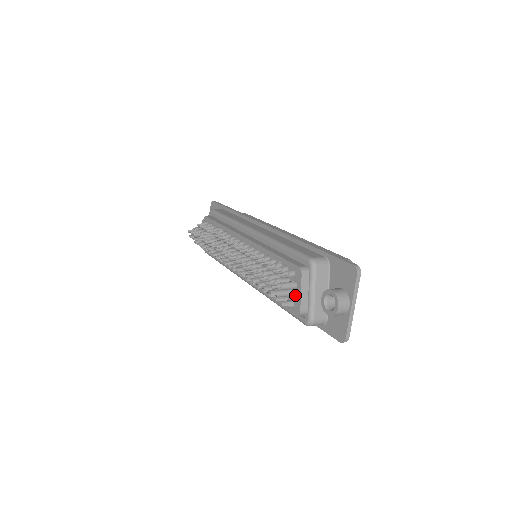
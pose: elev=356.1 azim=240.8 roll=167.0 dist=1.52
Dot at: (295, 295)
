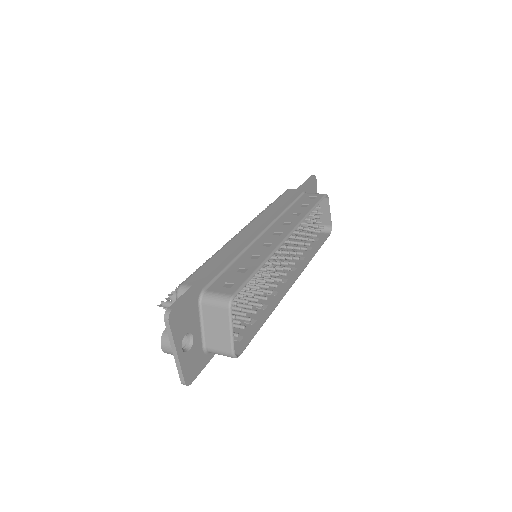
Dot at: occluded
